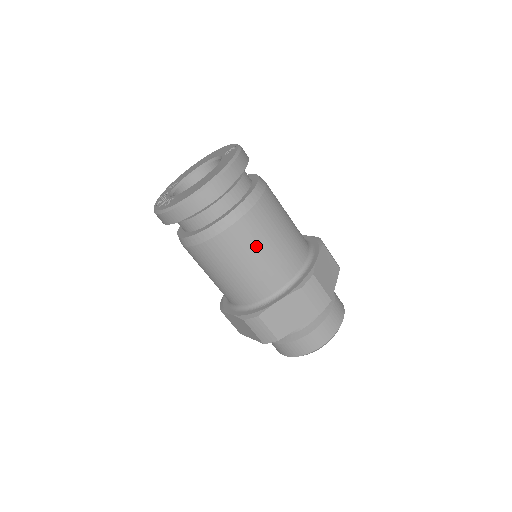
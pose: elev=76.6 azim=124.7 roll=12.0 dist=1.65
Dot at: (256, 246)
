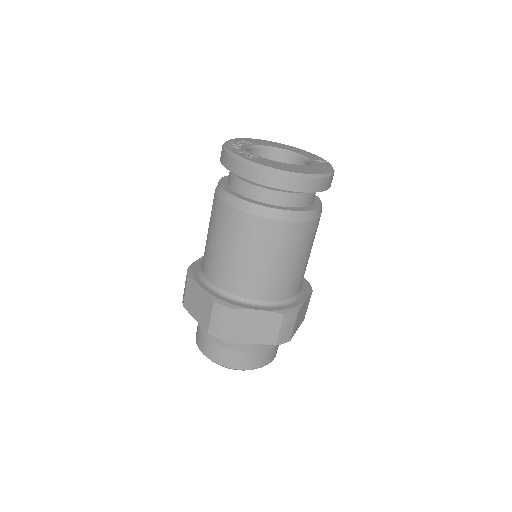
Dot at: (283, 253)
